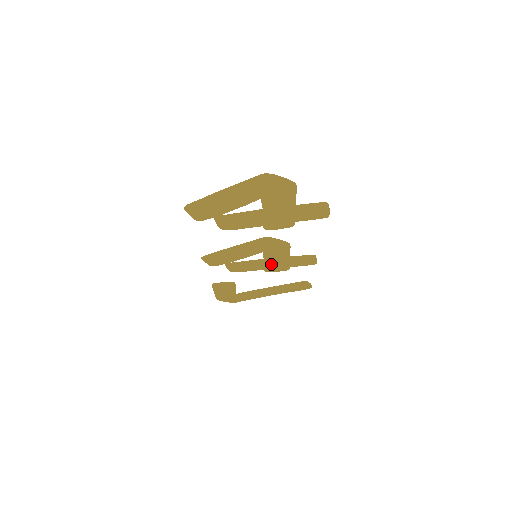
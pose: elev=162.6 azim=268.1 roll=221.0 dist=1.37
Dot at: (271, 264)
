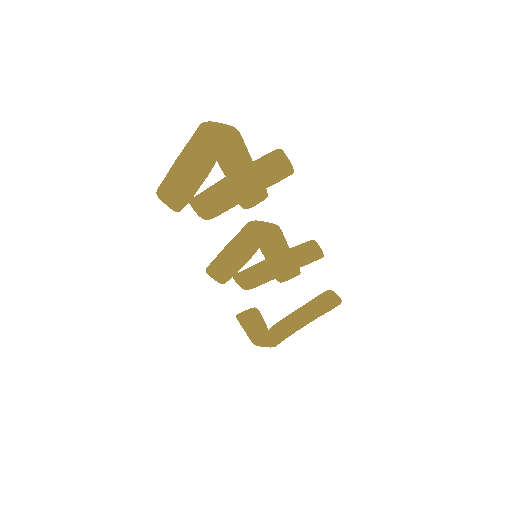
Dot at: (278, 267)
